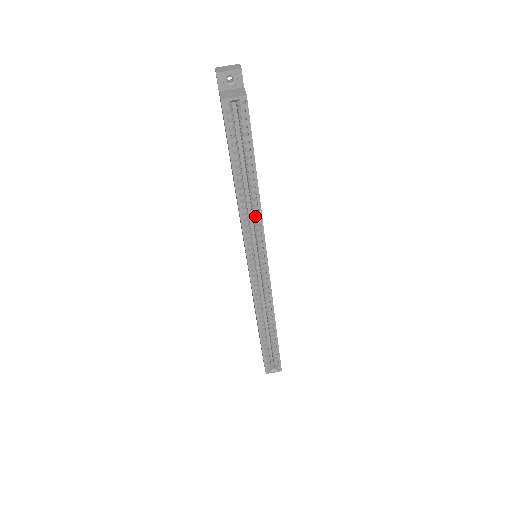
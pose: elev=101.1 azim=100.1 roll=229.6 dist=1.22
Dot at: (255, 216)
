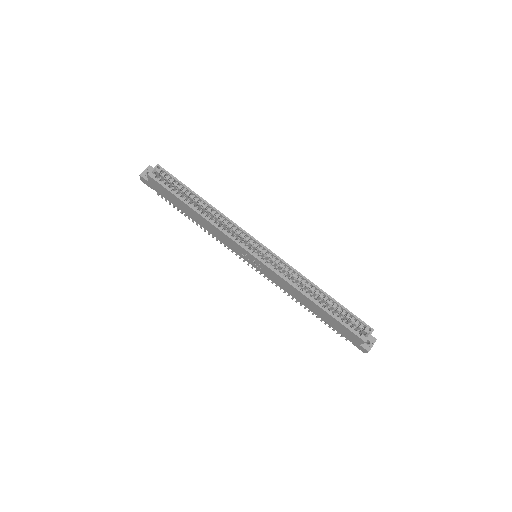
Dot at: (222, 220)
